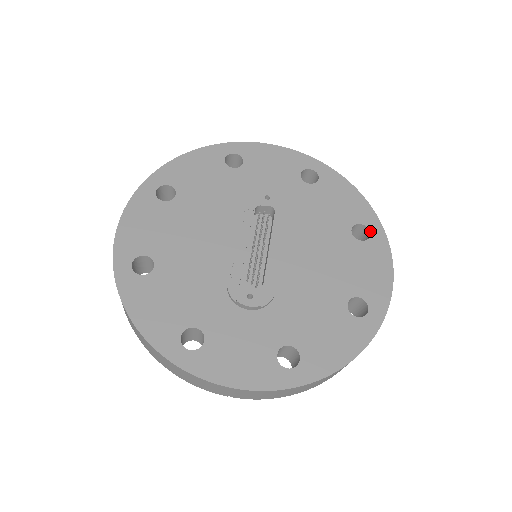
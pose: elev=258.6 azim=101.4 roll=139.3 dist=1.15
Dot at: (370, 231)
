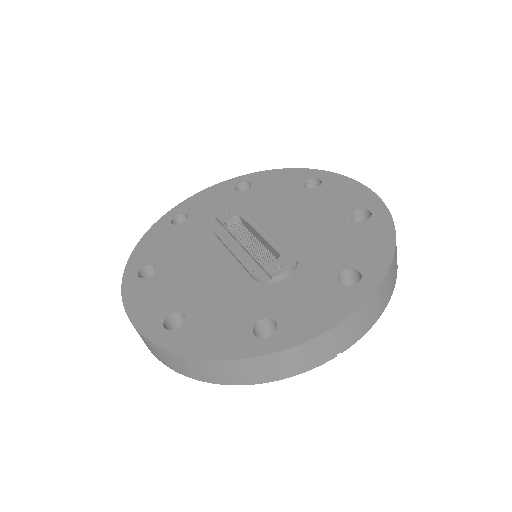
Dot at: (318, 178)
